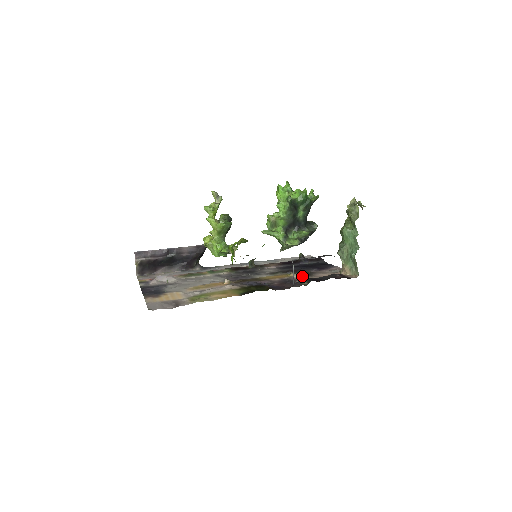
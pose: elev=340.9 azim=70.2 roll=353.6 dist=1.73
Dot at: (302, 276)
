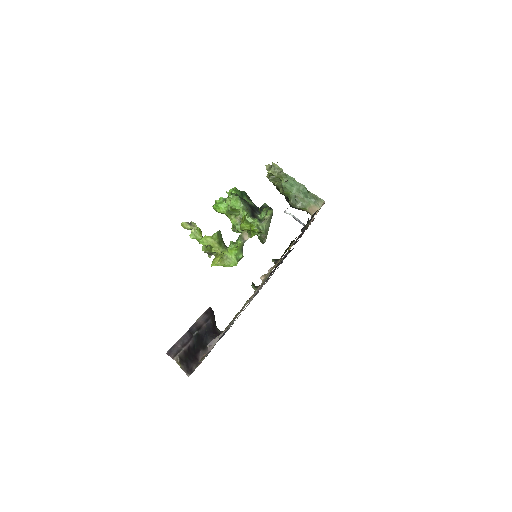
Dot at: occluded
